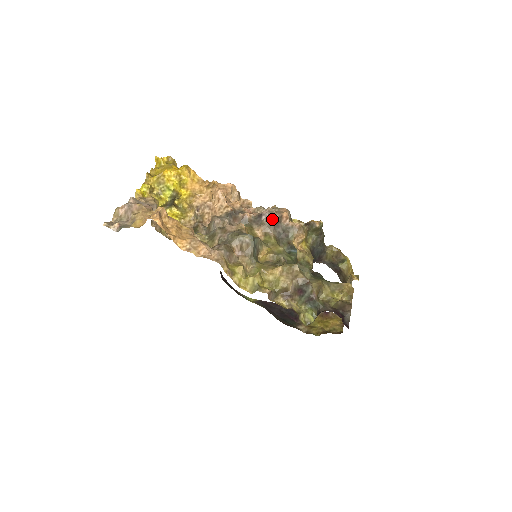
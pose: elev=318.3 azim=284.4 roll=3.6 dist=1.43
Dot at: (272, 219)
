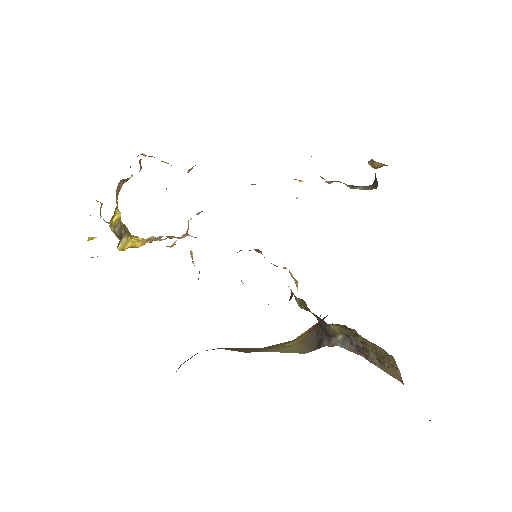
Dot at: (255, 250)
